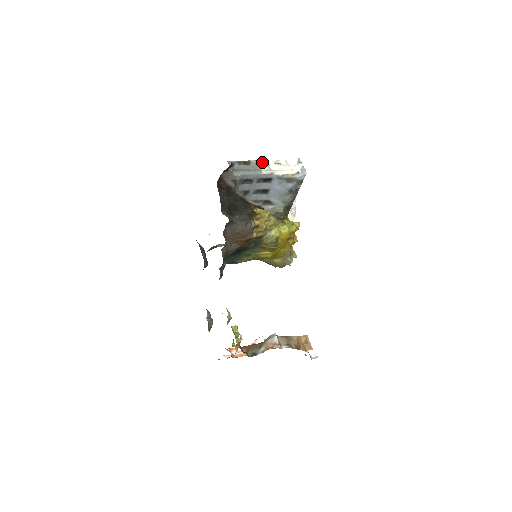
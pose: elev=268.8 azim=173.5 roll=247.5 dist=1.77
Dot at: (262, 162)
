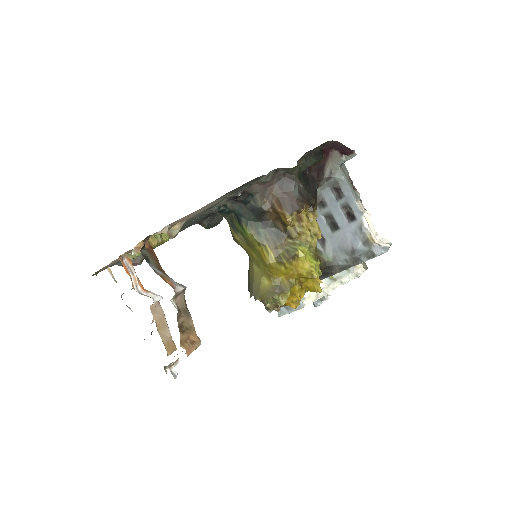
Dot at: occluded
